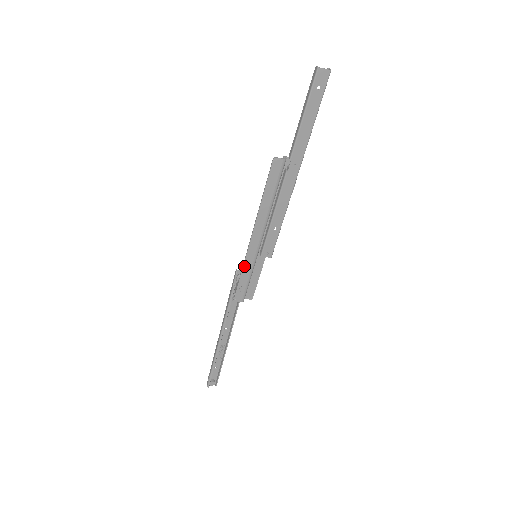
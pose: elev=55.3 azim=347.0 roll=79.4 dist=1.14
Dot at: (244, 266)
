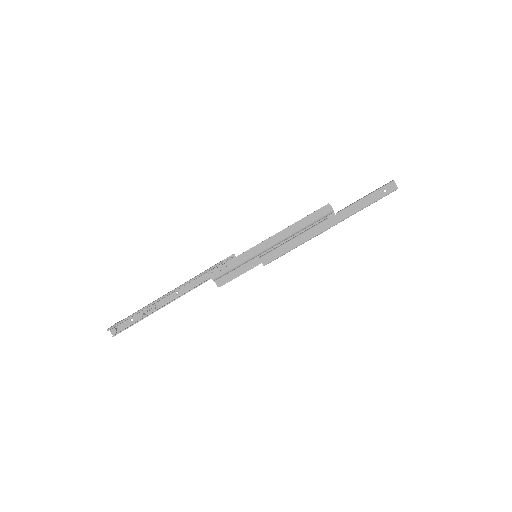
Dot at: (243, 254)
